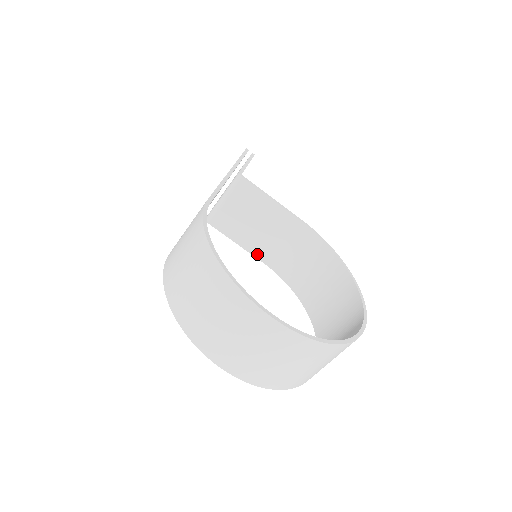
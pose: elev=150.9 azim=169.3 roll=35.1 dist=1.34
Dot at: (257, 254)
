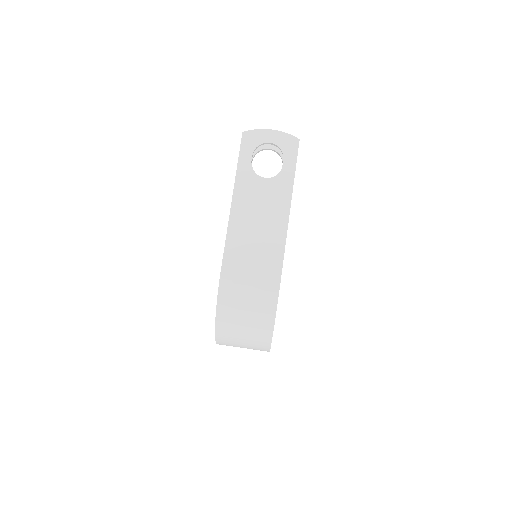
Dot at: occluded
